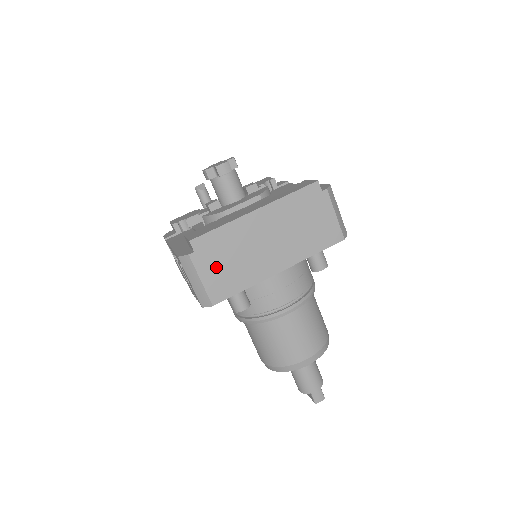
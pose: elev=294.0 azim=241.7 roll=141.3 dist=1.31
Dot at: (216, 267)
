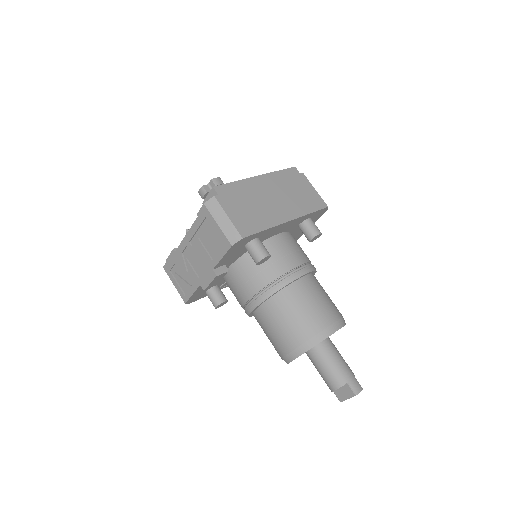
Dot at: (238, 209)
